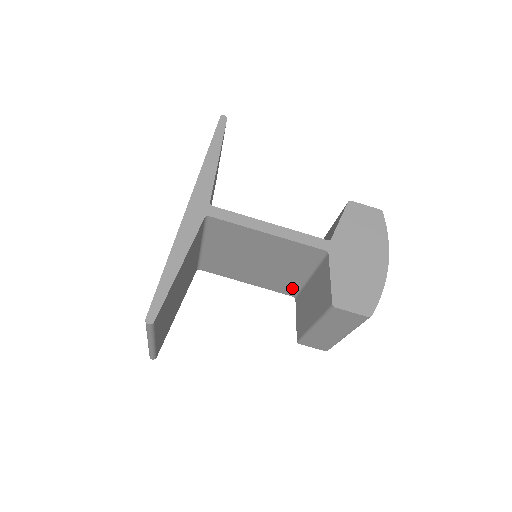
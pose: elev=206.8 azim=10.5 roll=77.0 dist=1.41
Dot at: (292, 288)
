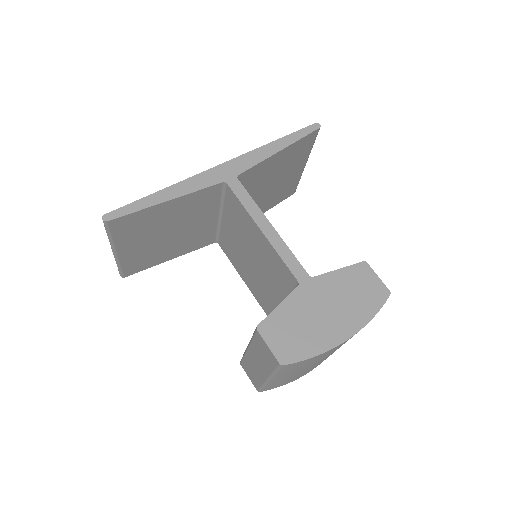
Dot at: occluded
